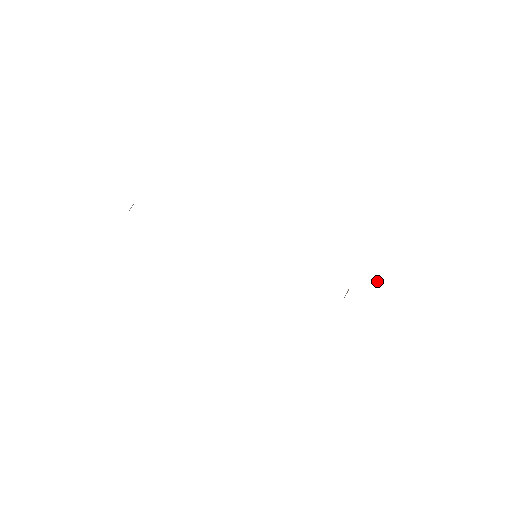
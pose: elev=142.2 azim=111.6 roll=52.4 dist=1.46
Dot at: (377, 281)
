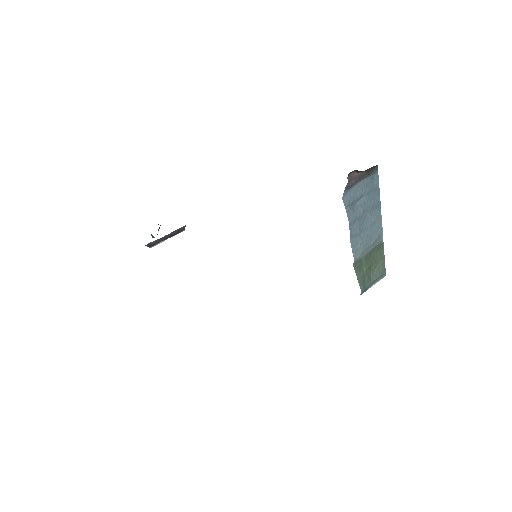
Dot at: (372, 242)
